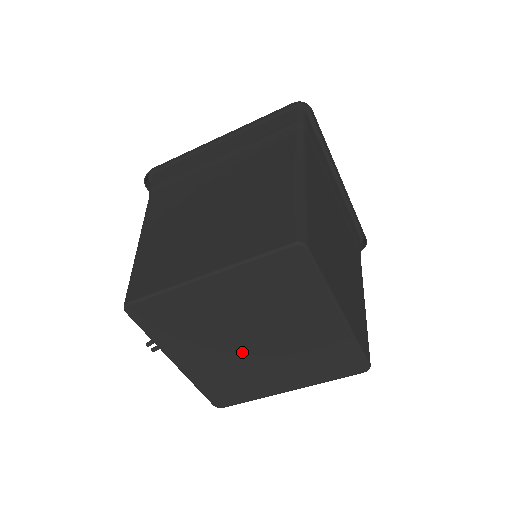
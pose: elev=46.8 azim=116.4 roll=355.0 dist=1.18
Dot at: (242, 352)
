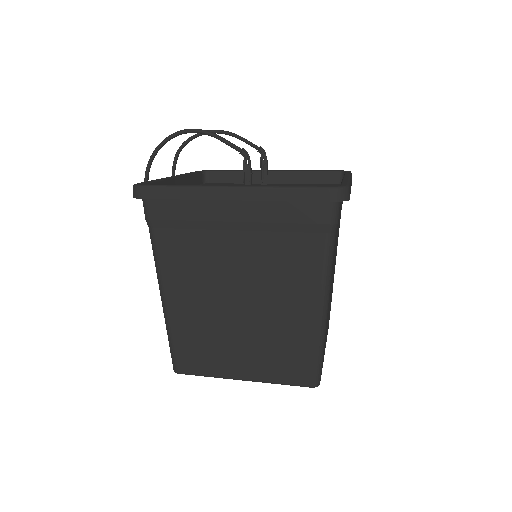
Dot at: occluded
